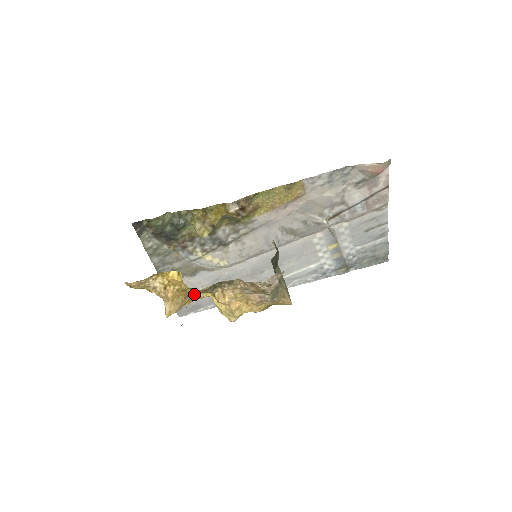
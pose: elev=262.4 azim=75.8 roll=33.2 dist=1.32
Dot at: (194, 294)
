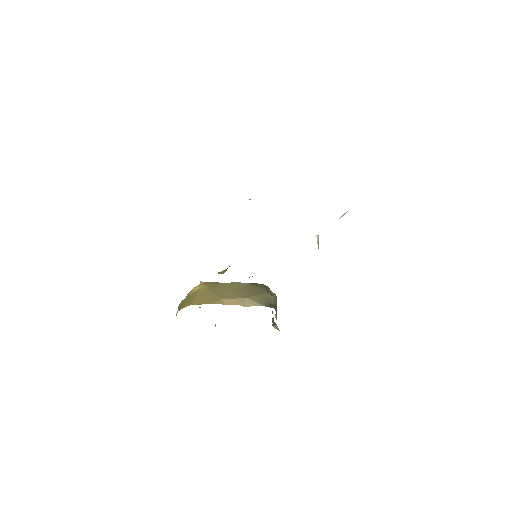
Dot at: occluded
